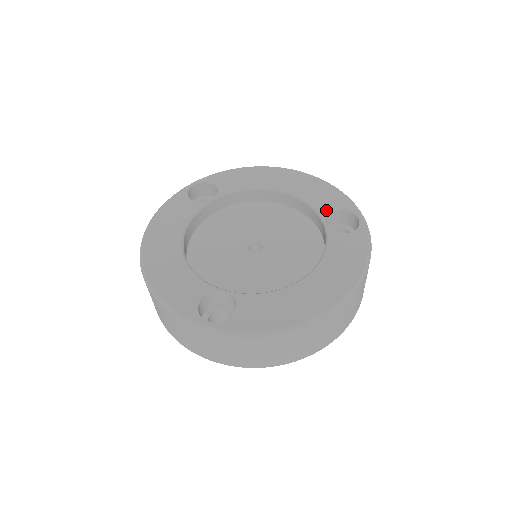
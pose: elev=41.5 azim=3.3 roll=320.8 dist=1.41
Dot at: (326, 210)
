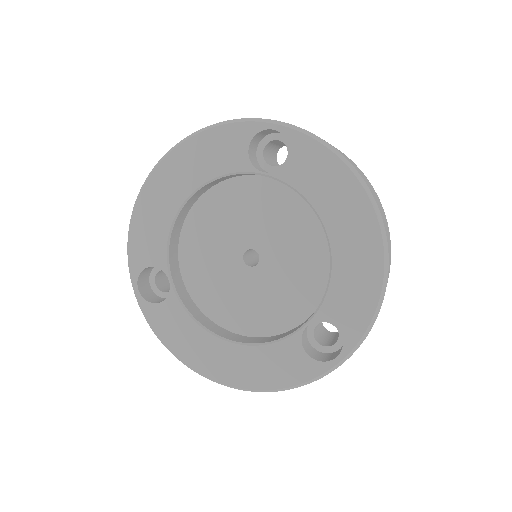
Dot at: (329, 315)
